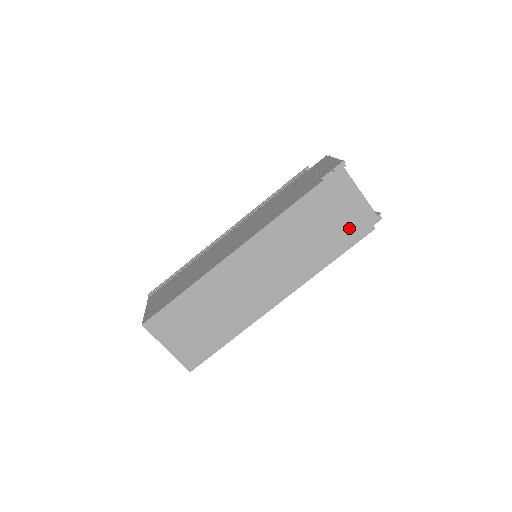
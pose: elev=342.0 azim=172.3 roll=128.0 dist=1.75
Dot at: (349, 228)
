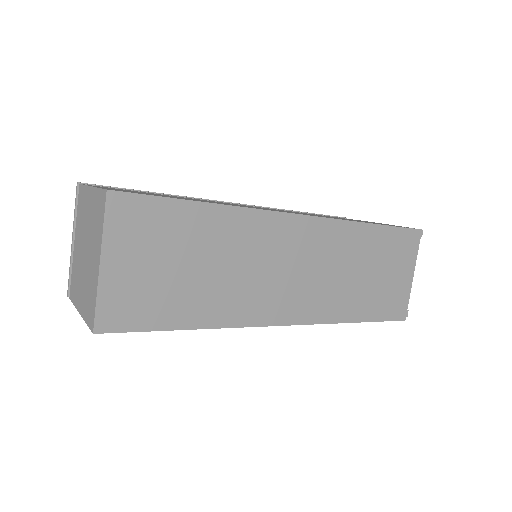
Dot at: (392, 298)
